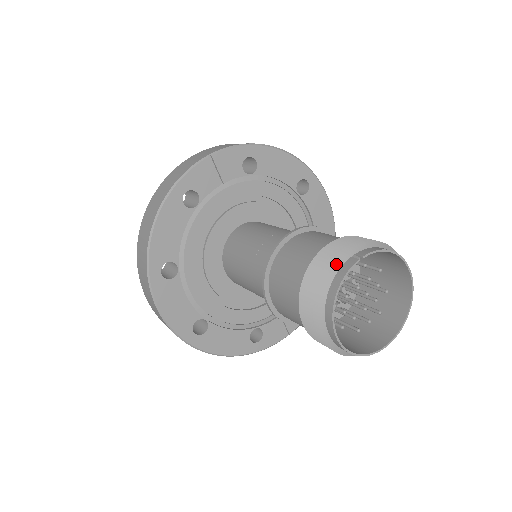
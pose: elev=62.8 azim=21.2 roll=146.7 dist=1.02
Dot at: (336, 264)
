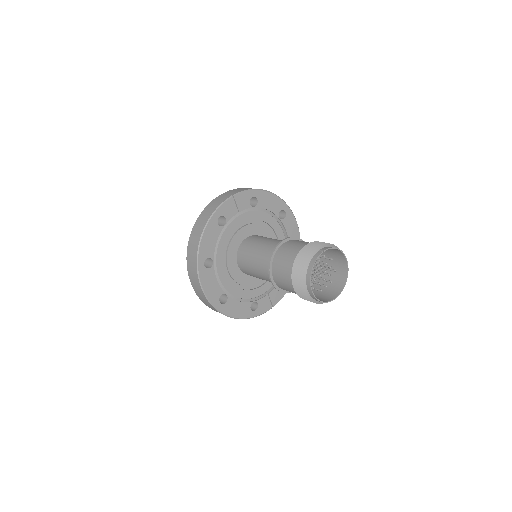
Dot at: (311, 254)
